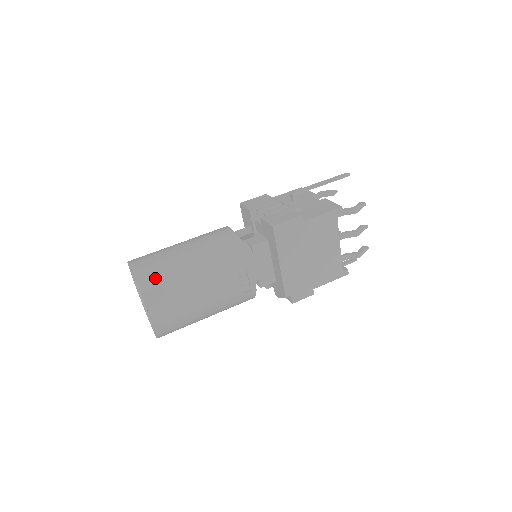
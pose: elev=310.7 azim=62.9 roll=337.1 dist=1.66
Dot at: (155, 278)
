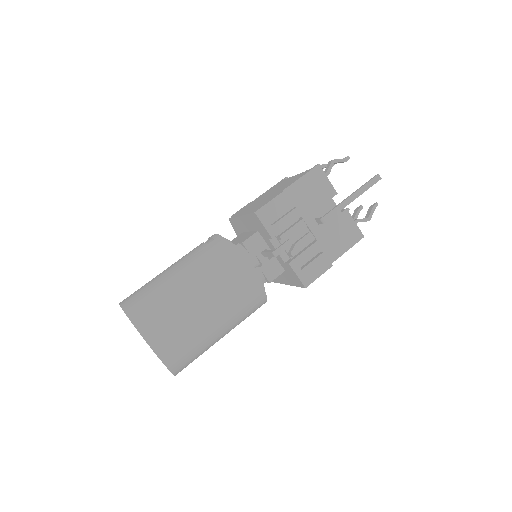
Dot at: (185, 358)
